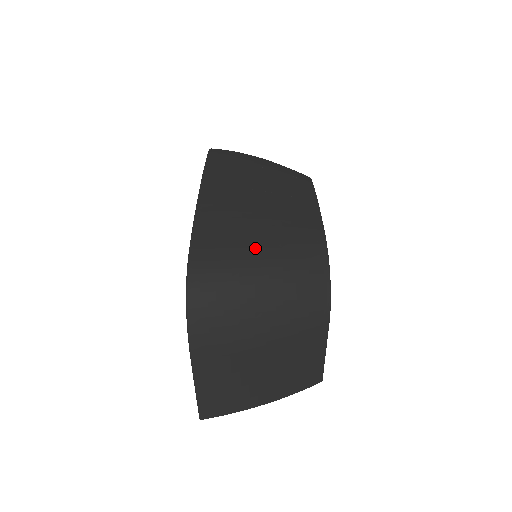
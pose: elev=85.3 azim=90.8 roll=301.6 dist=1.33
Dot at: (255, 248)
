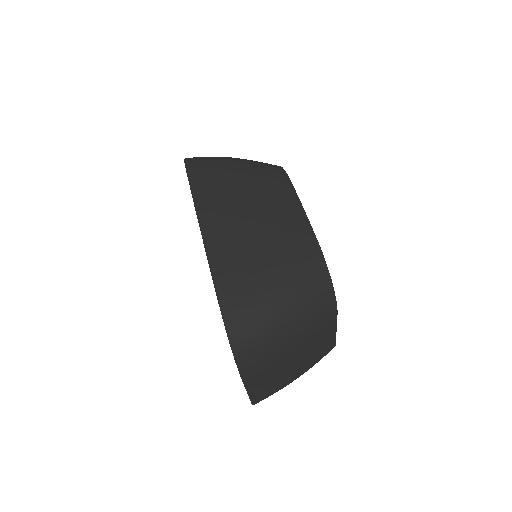
Dot at: (269, 282)
